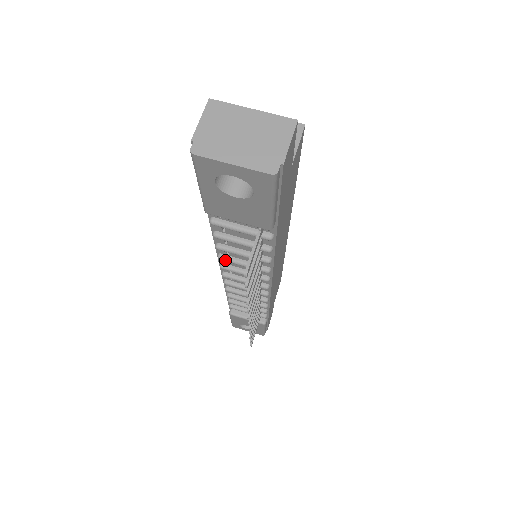
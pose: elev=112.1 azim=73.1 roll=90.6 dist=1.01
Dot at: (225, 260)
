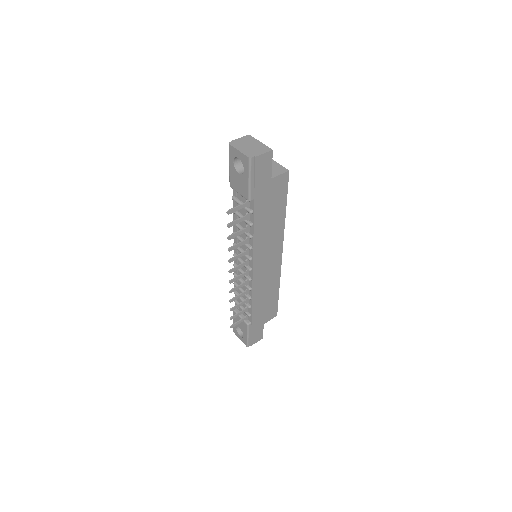
Dot at: occluded
